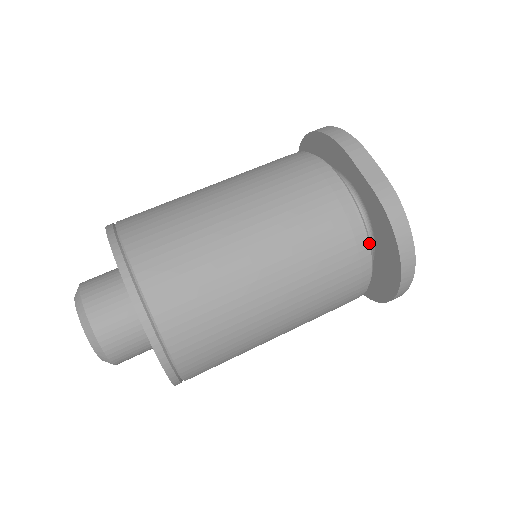
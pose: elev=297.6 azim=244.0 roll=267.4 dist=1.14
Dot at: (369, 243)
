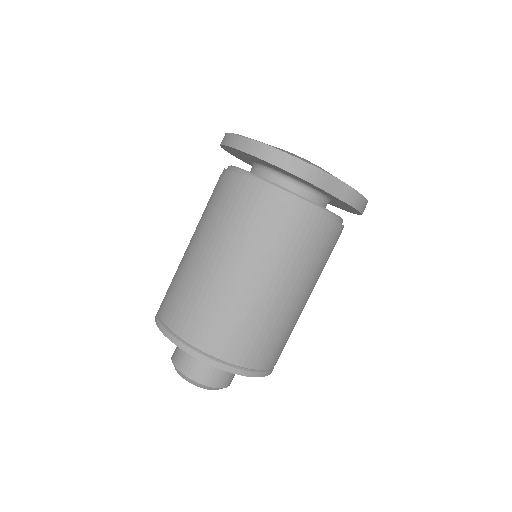
Dot at: occluded
